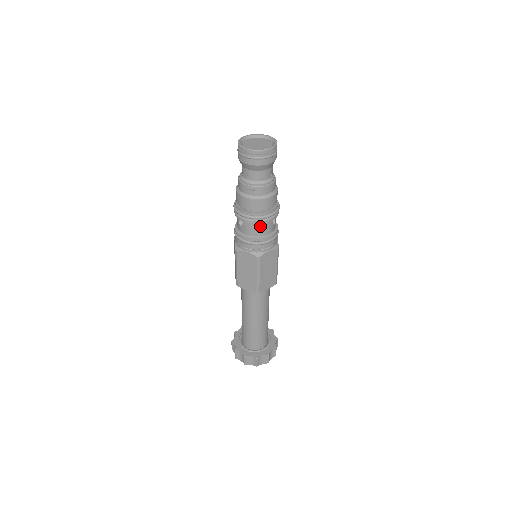
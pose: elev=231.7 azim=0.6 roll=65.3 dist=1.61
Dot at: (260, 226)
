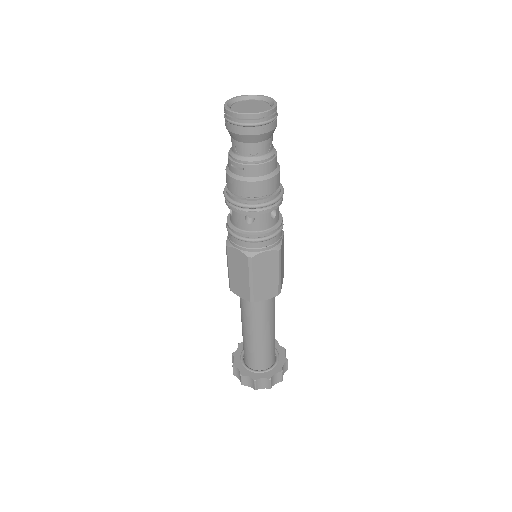
Dot at: (253, 218)
